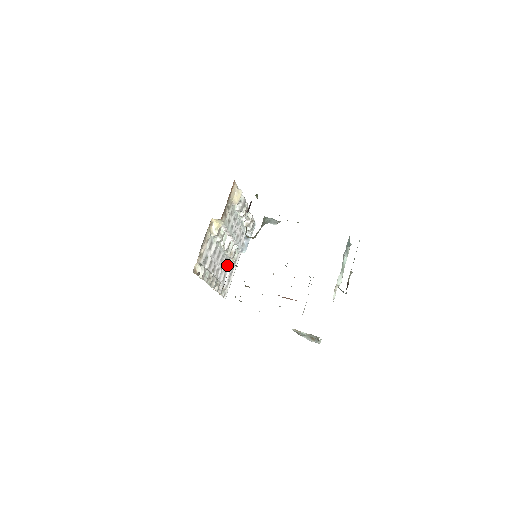
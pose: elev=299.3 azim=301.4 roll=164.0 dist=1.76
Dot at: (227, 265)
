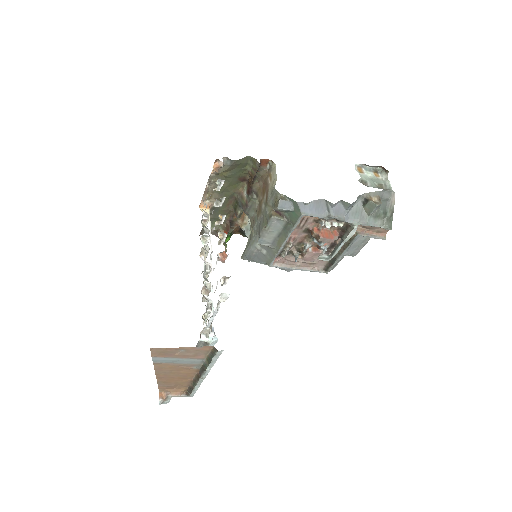
Dot at: occluded
